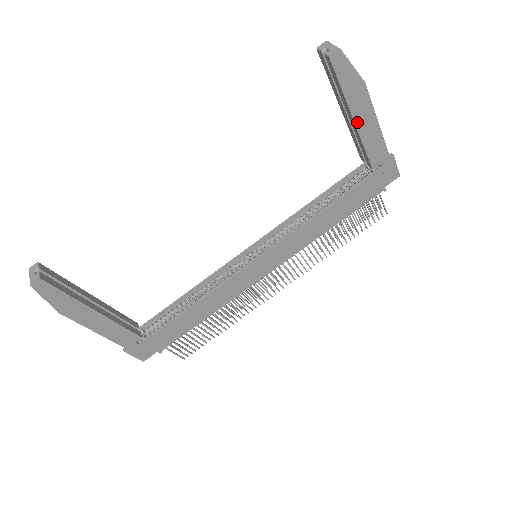
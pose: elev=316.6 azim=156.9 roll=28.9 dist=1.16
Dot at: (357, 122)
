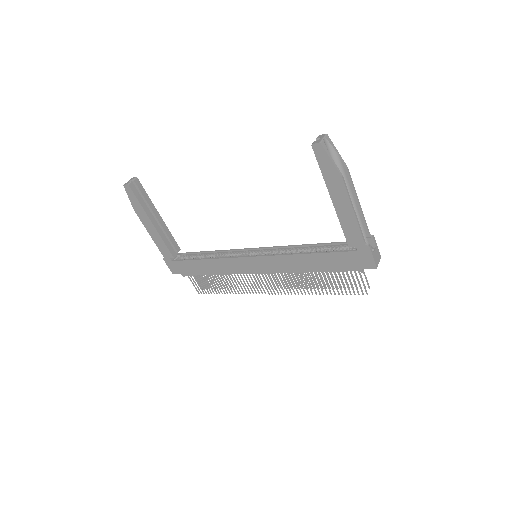
Dot at: (335, 202)
